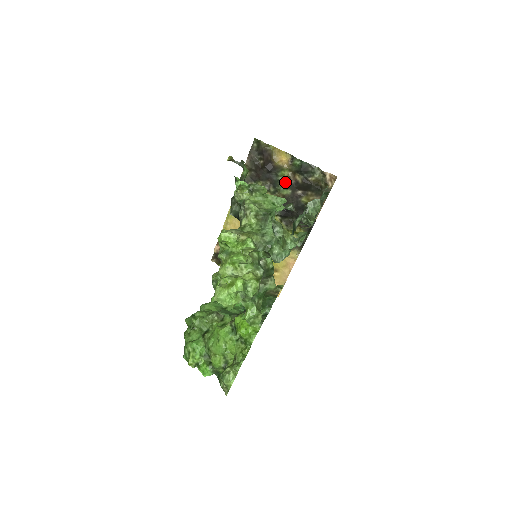
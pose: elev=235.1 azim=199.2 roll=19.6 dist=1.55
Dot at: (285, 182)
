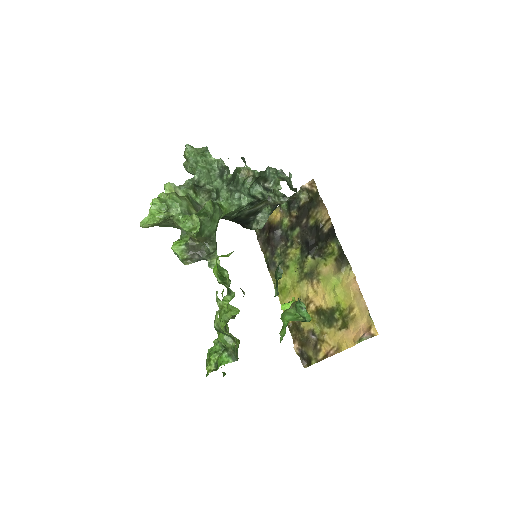
Dot at: (290, 227)
